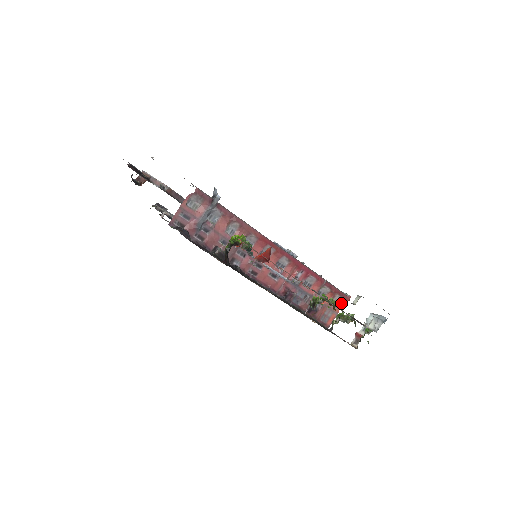
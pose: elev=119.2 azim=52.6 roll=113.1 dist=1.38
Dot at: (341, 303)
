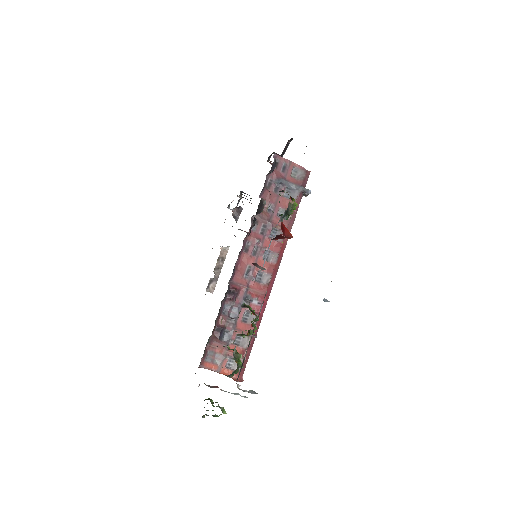
Dot at: occluded
